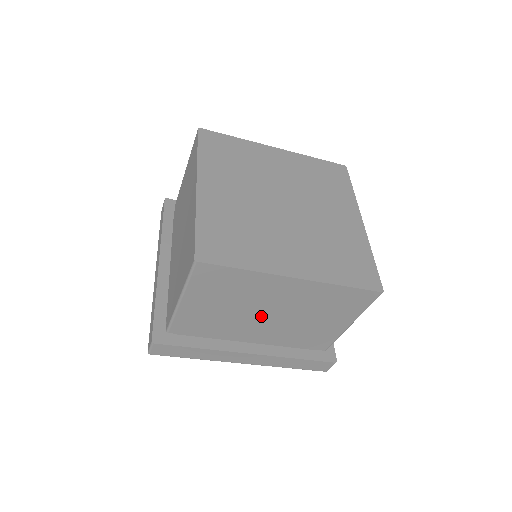
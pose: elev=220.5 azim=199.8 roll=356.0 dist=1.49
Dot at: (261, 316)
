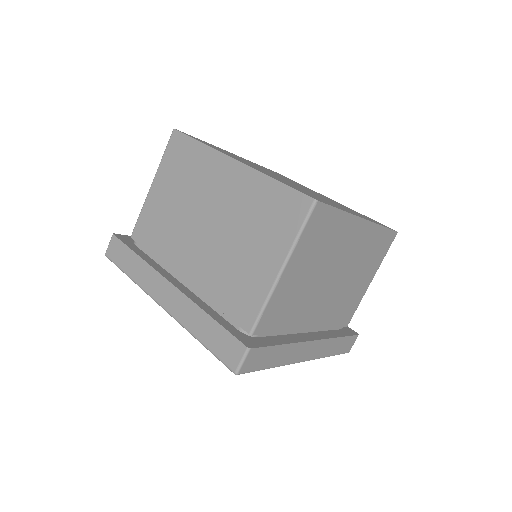
Dot at: (328, 283)
